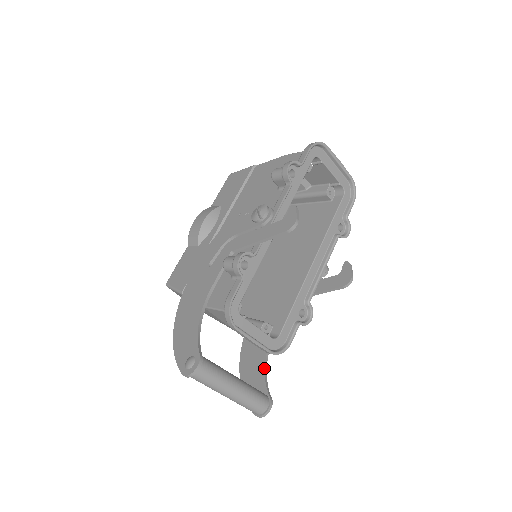
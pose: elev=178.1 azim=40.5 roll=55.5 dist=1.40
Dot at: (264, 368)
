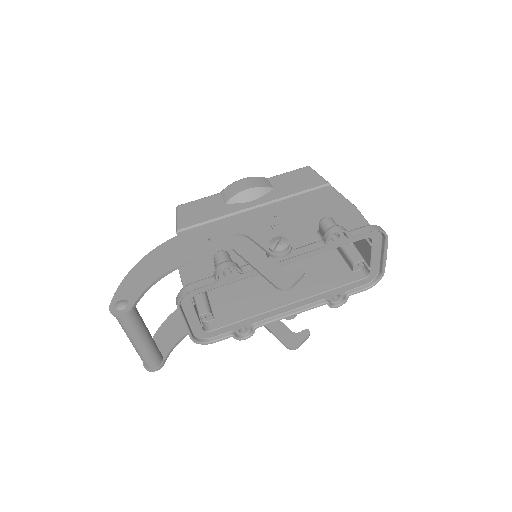
Dot at: (181, 337)
